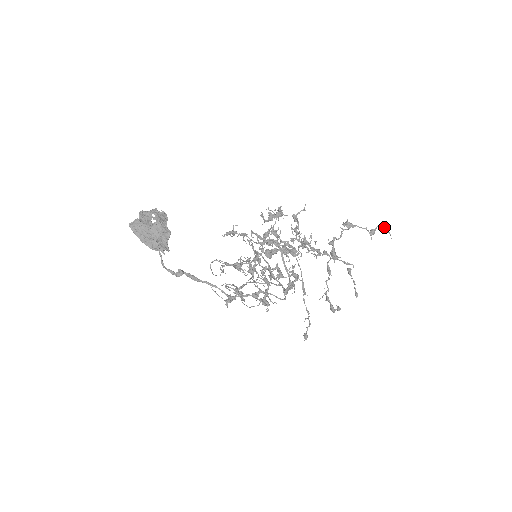
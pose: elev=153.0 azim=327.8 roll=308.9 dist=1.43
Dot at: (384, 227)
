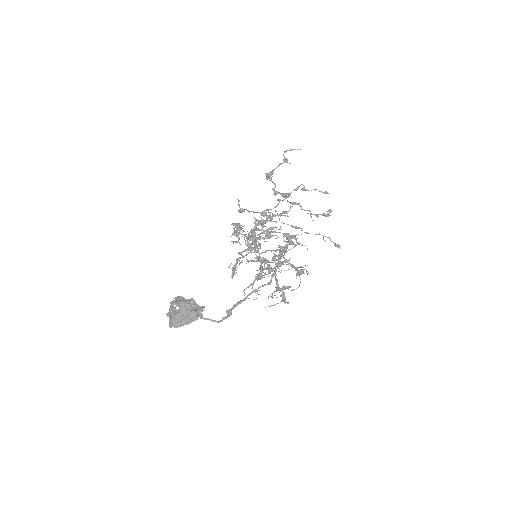
Dot at: occluded
